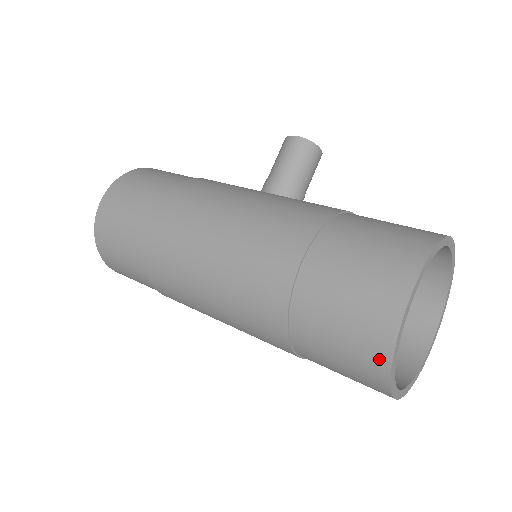
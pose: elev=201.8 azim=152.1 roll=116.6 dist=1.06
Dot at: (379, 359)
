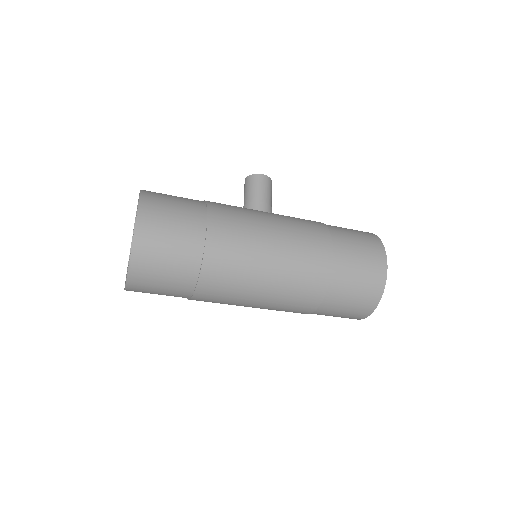
Dot at: (377, 293)
